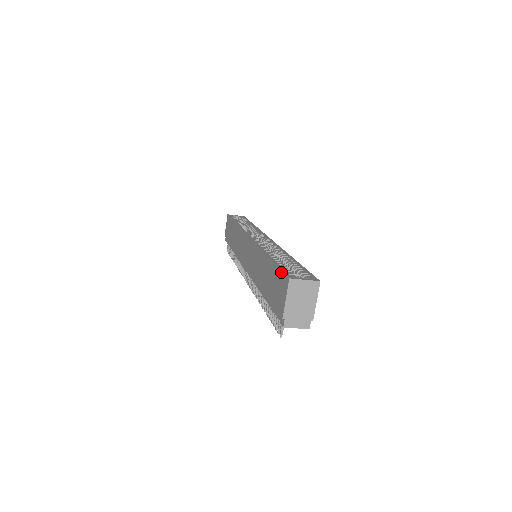
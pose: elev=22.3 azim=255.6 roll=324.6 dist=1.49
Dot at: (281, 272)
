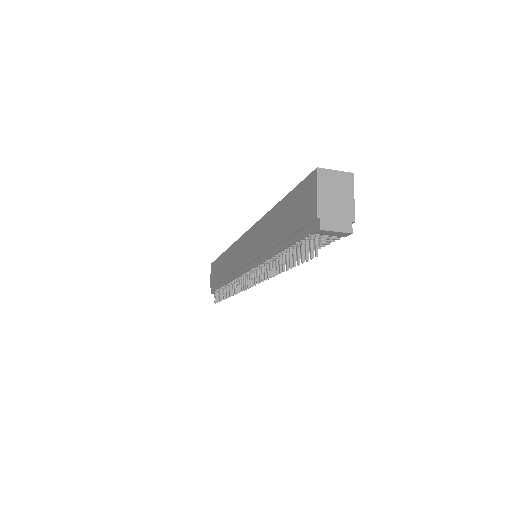
Dot at: (303, 182)
